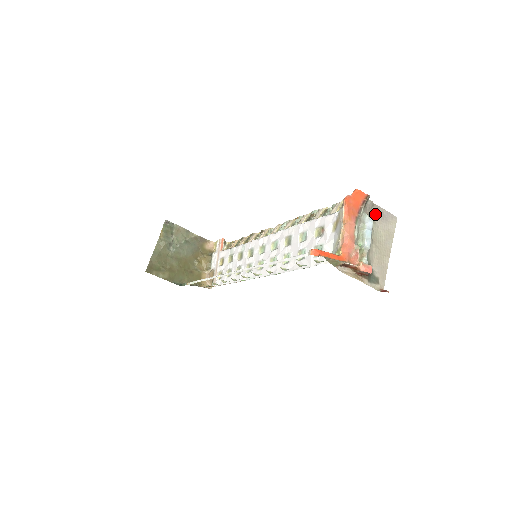
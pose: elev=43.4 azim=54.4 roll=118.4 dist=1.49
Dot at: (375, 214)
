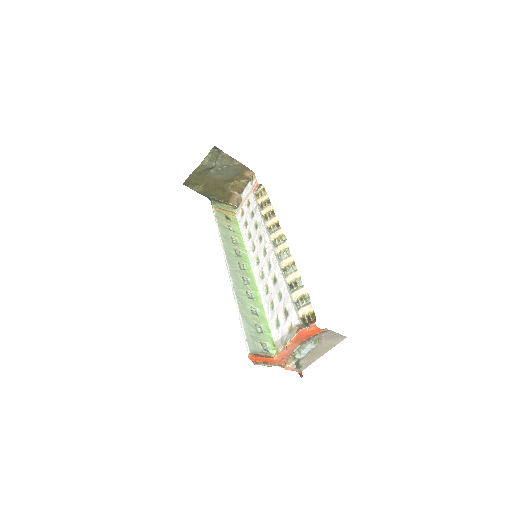
Dot at: (326, 336)
